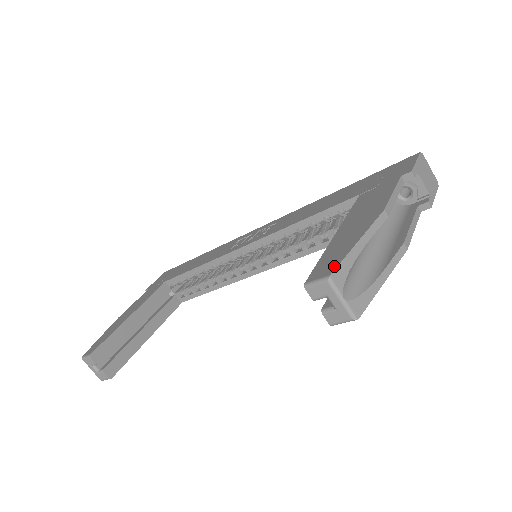
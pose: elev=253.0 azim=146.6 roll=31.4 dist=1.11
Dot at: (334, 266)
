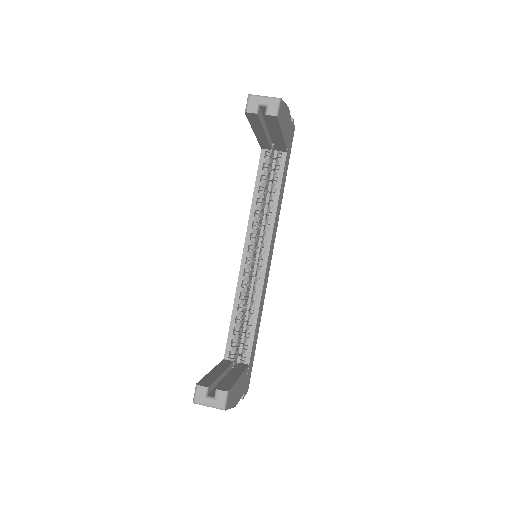
Dot at: occluded
